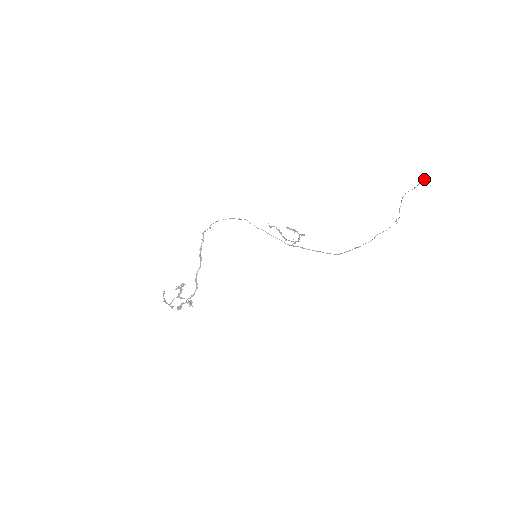
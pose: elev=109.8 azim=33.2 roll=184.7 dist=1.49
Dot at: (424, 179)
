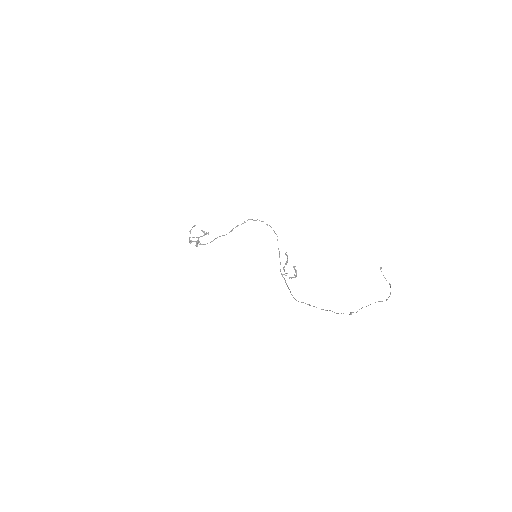
Dot at: occluded
